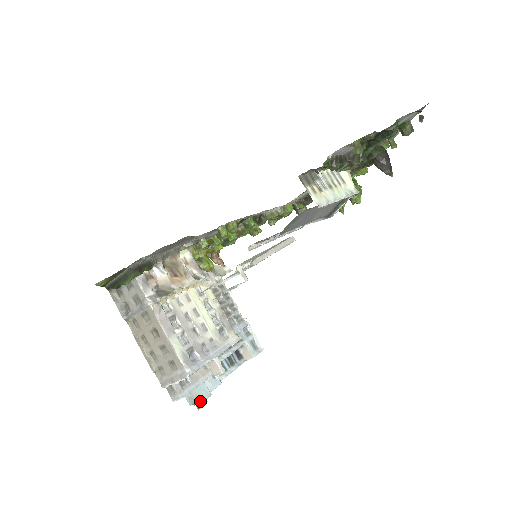
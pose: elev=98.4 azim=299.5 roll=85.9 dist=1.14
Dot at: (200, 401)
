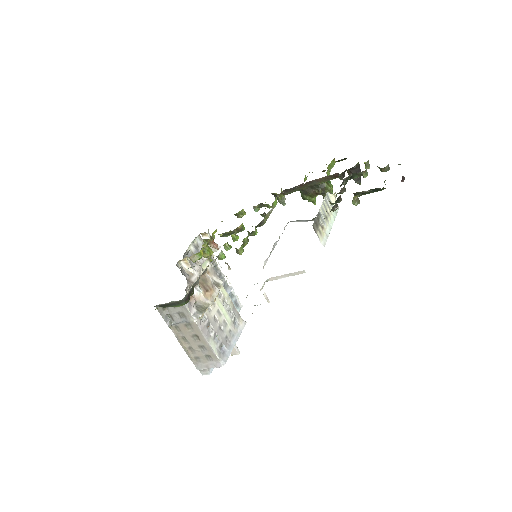
Dot at: occluded
